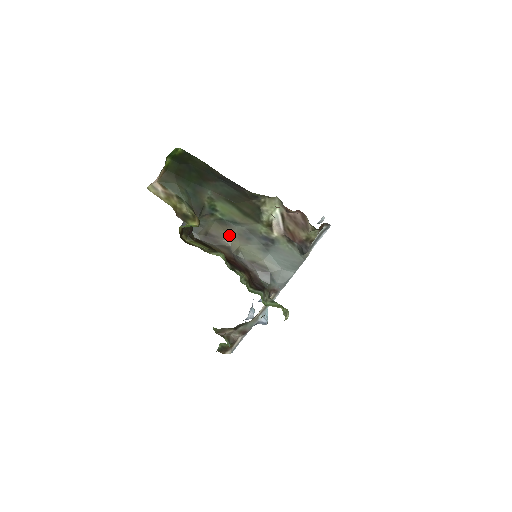
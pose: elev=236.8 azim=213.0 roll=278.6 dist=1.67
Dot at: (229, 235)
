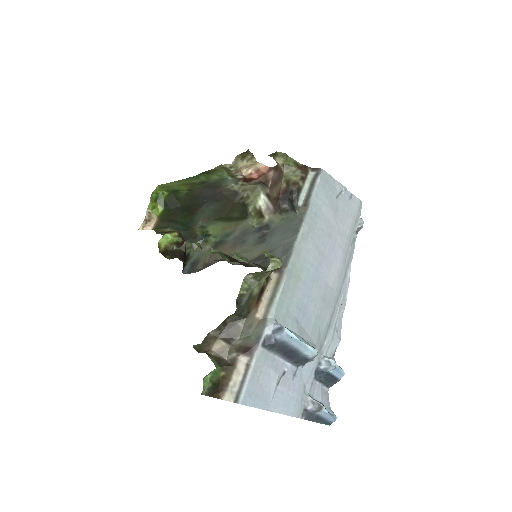
Dot at: (225, 252)
